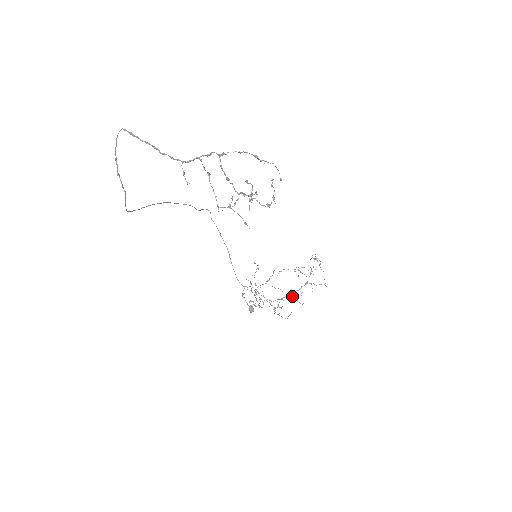
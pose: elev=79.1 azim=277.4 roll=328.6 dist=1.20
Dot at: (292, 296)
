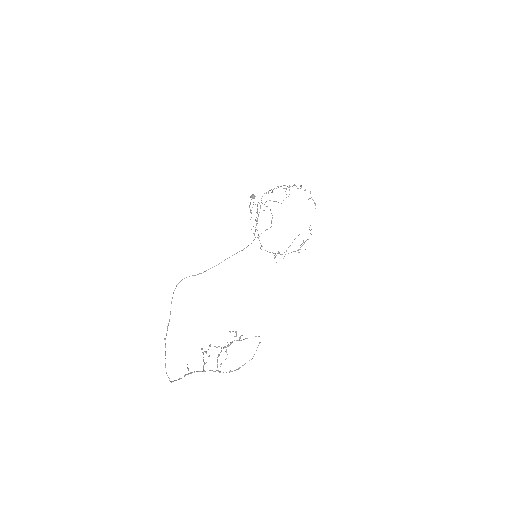
Dot at: occluded
